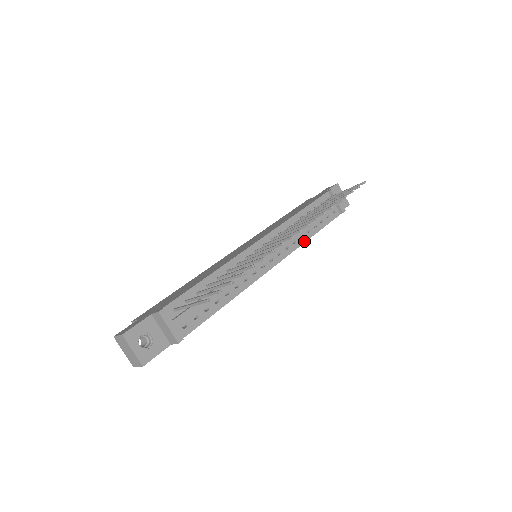
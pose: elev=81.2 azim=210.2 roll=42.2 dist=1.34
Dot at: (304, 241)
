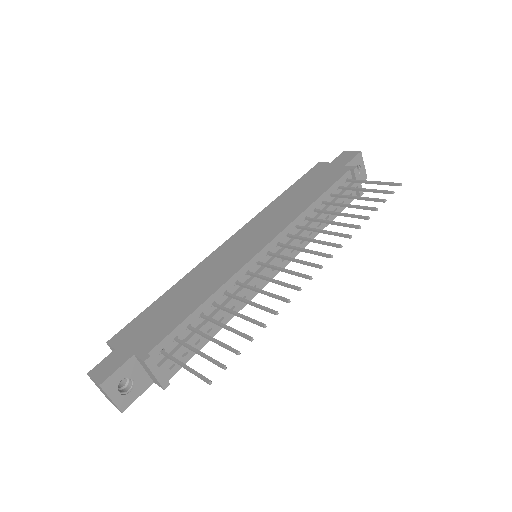
Dot at: (312, 238)
